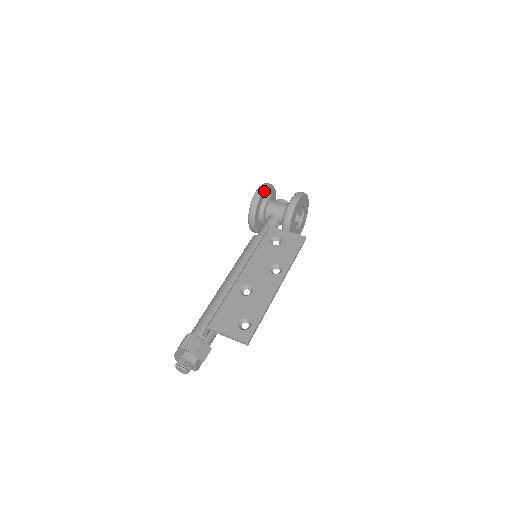
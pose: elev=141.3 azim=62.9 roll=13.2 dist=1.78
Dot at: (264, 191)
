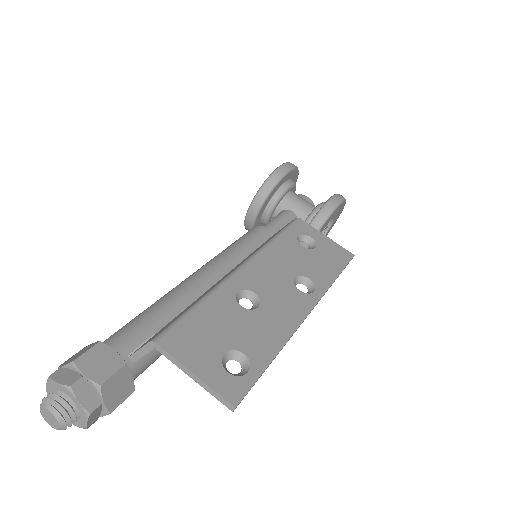
Dot at: (291, 171)
